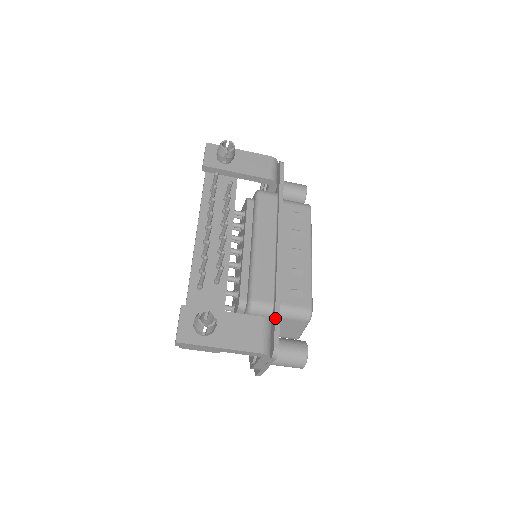
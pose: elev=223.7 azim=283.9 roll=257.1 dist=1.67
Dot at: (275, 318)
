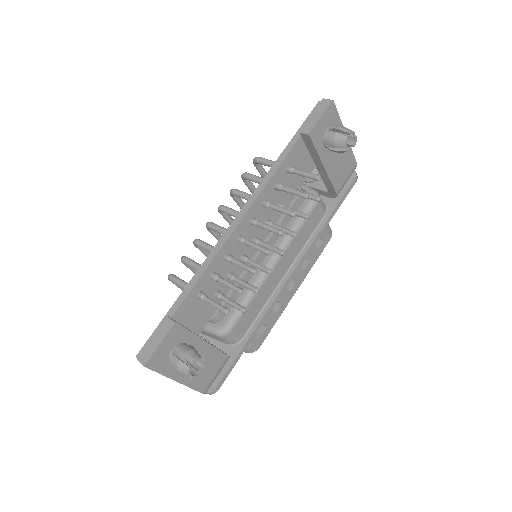
Dot at: (235, 360)
